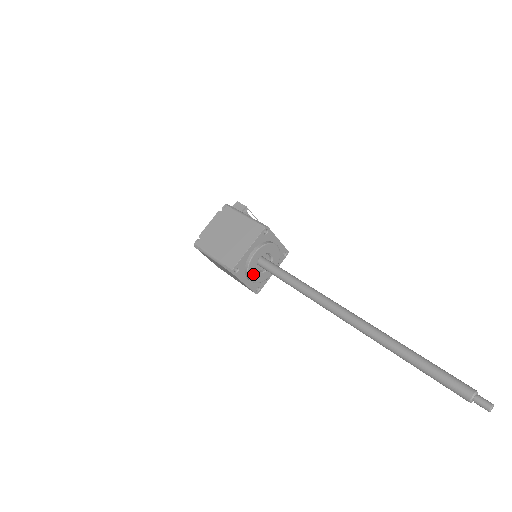
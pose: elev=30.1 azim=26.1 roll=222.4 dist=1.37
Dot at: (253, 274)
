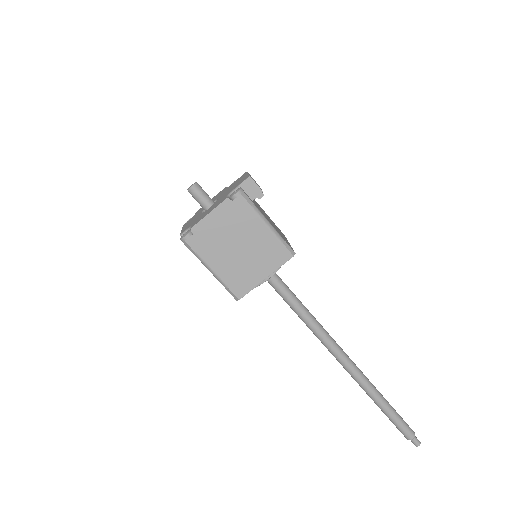
Dot at: occluded
